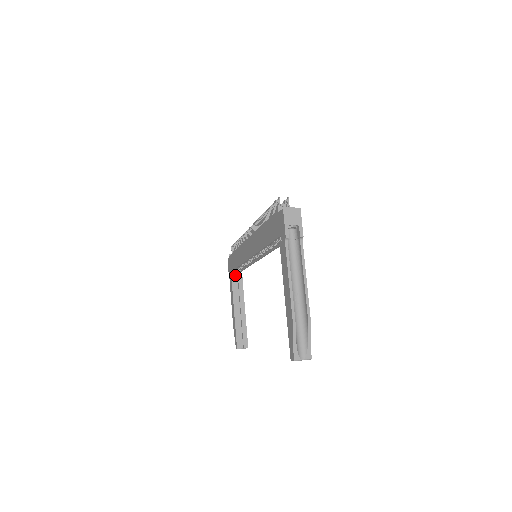
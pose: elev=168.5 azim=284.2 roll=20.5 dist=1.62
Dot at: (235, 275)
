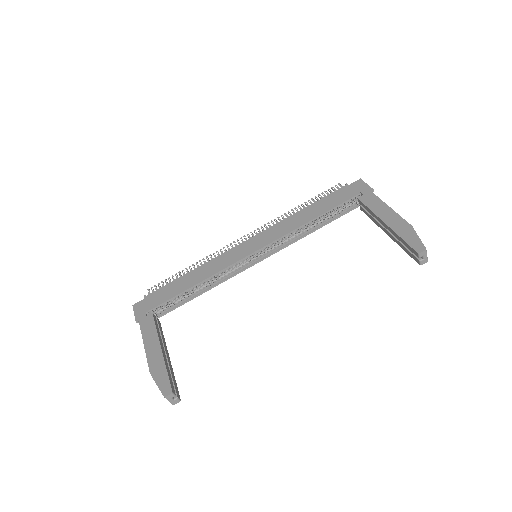
Dot at: occluded
